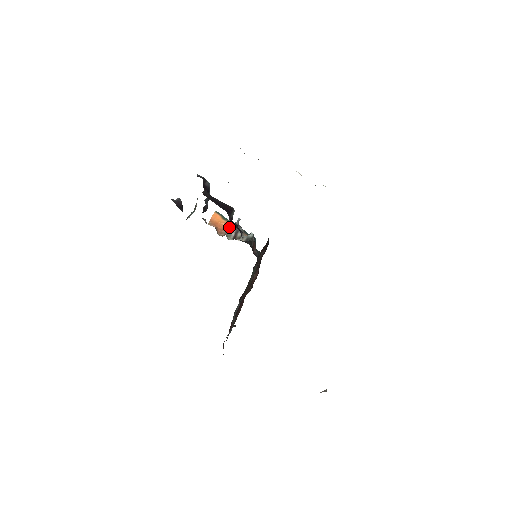
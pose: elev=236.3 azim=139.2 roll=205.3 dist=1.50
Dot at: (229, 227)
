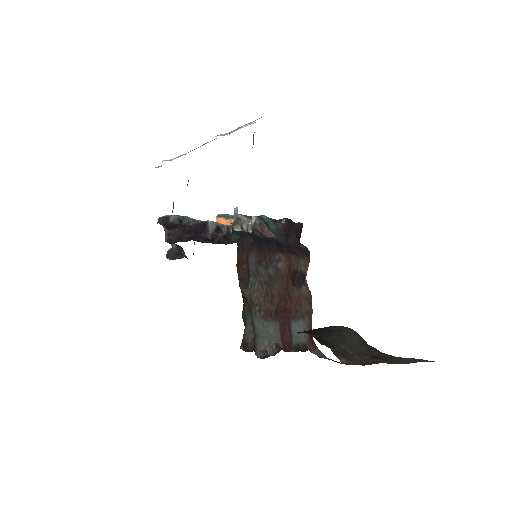
Dot at: (231, 229)
